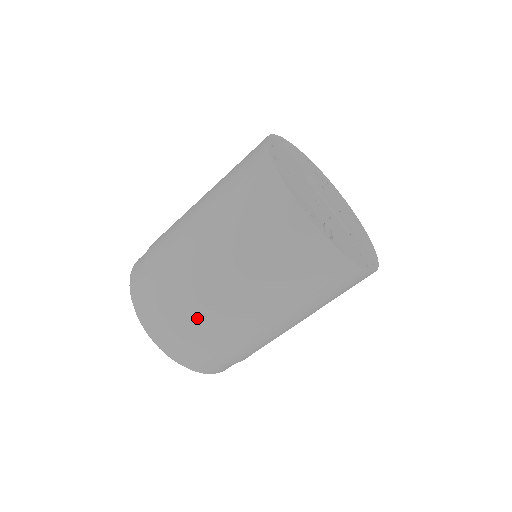
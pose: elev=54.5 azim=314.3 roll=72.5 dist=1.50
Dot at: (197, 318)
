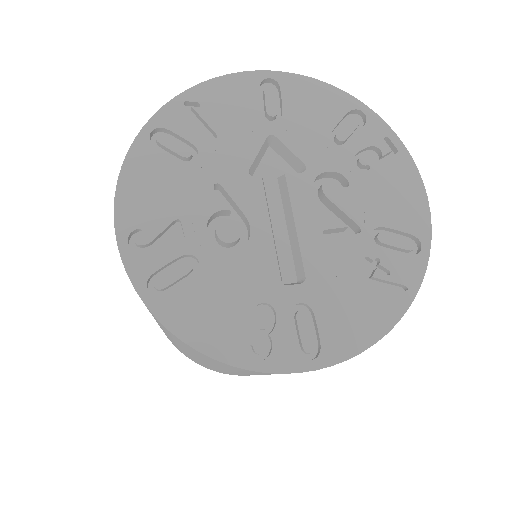
Dot at: occluded
